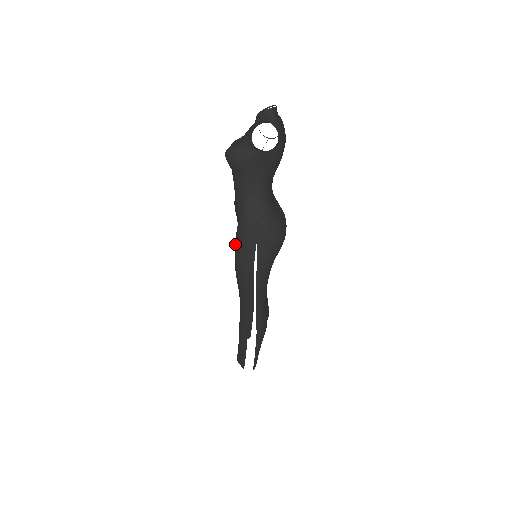
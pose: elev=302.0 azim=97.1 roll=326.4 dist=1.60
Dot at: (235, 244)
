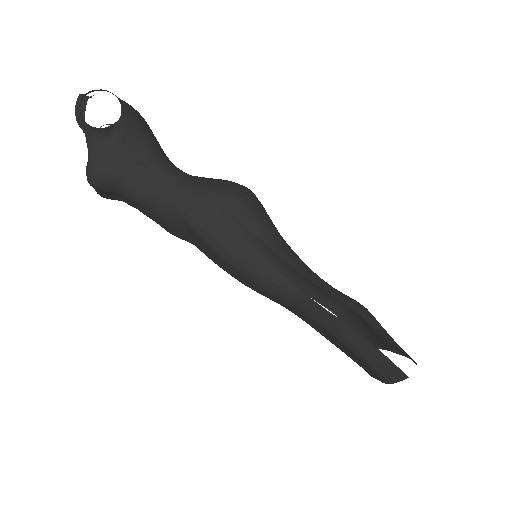
Dot at: (217, 257)
